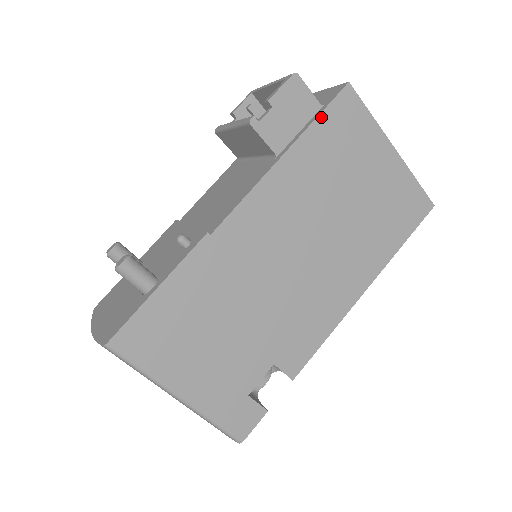
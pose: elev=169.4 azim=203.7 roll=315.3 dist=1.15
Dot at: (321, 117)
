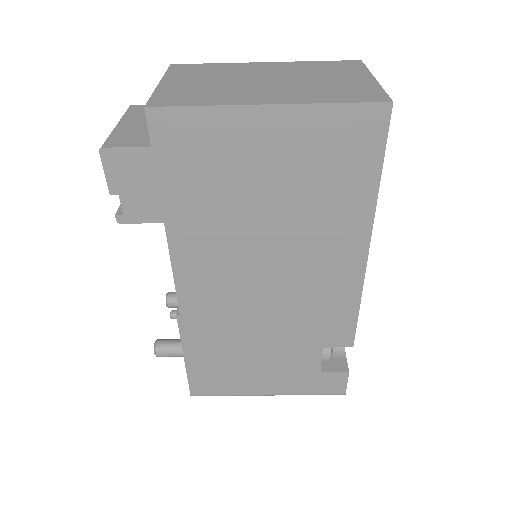
Dot at: (158, 167)
